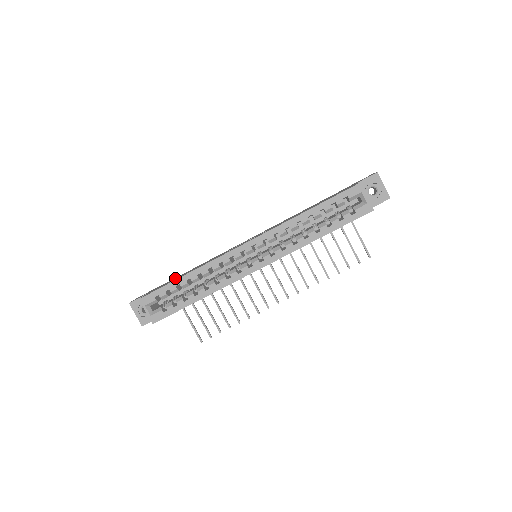
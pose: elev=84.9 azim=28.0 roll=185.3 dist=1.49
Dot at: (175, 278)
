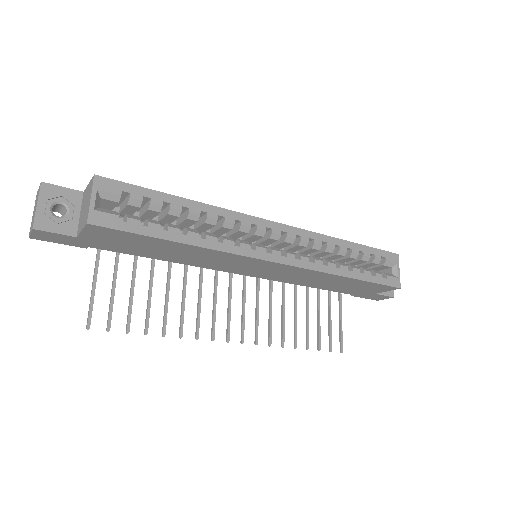
Dot at: occluded
